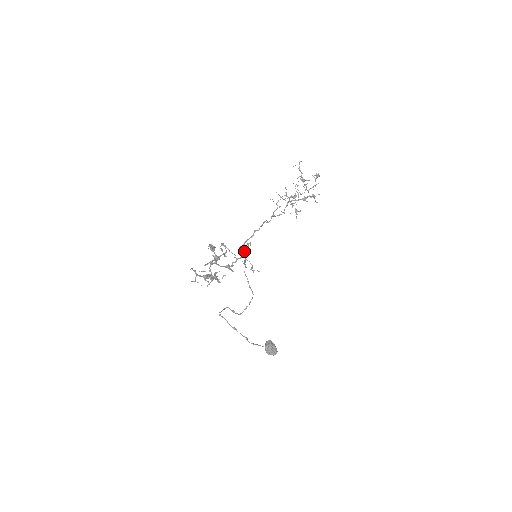
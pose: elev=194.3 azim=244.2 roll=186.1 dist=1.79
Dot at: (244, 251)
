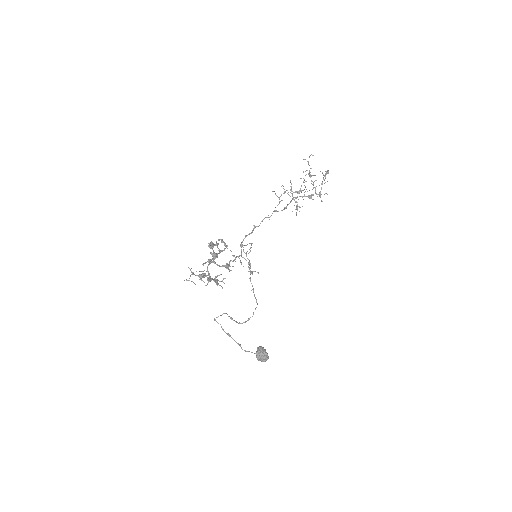
Dot at: (248, 253)
